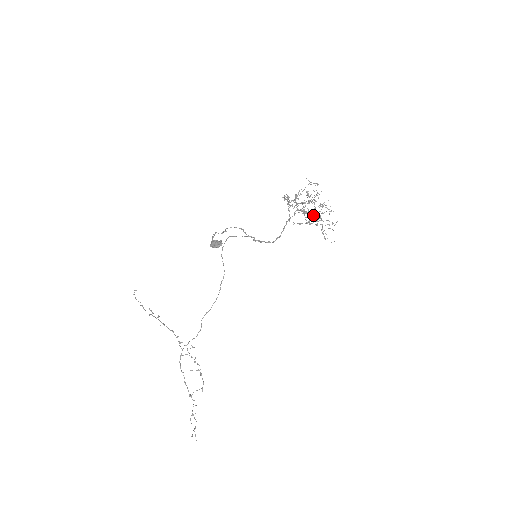
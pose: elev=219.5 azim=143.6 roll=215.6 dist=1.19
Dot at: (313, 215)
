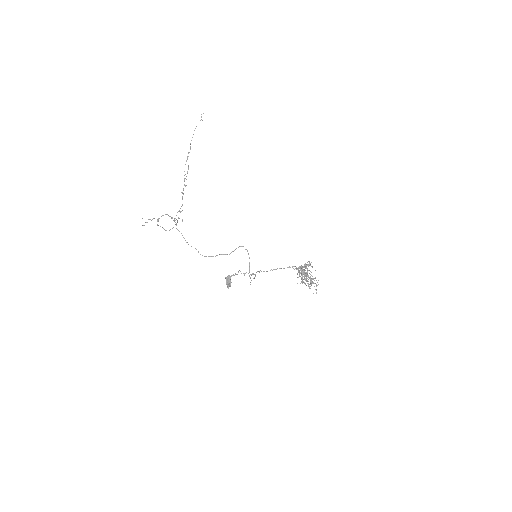
Dot at: (302, 279)
